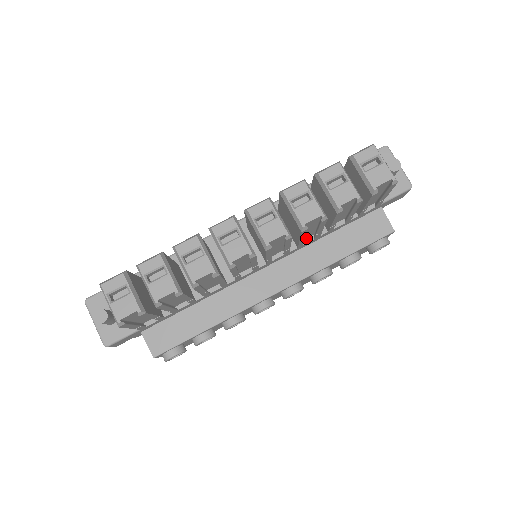
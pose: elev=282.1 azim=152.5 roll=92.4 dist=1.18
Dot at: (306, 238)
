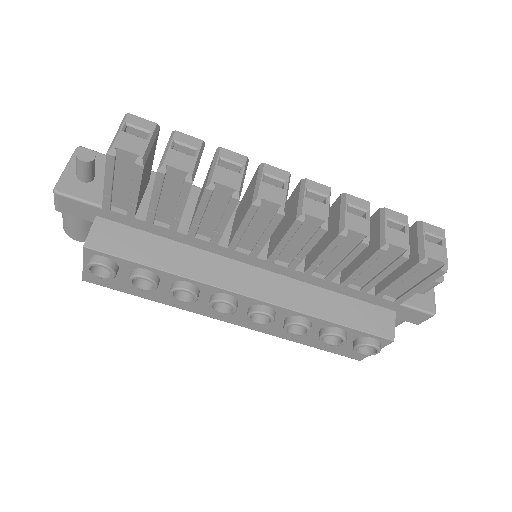
Dot at: (317, 272)
